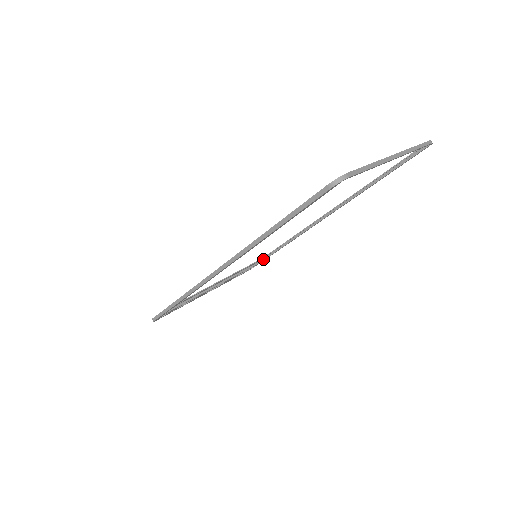
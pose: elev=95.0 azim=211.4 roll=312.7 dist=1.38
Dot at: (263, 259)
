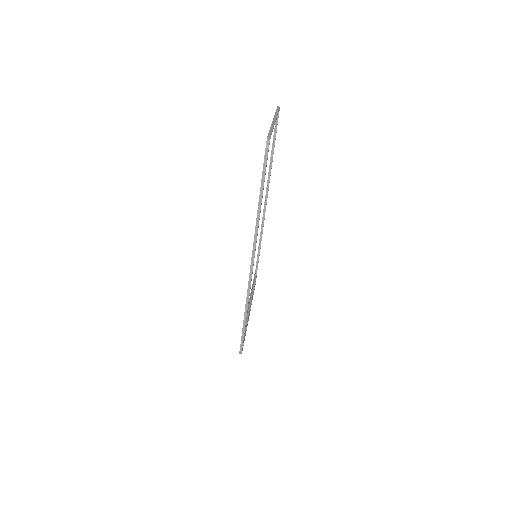
Dot at: (256, 270)
